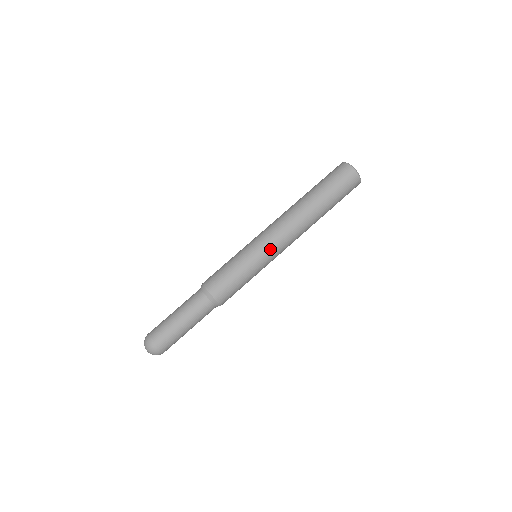
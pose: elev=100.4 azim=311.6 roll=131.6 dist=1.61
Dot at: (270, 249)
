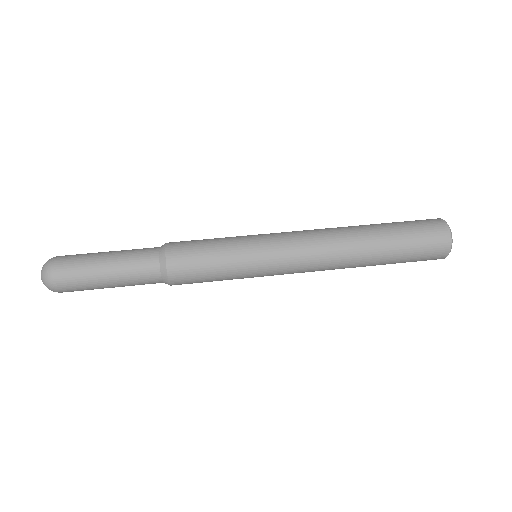
Dot at: (276, 241)
